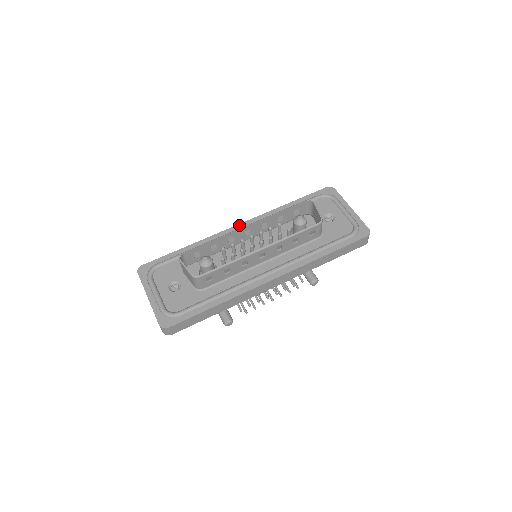
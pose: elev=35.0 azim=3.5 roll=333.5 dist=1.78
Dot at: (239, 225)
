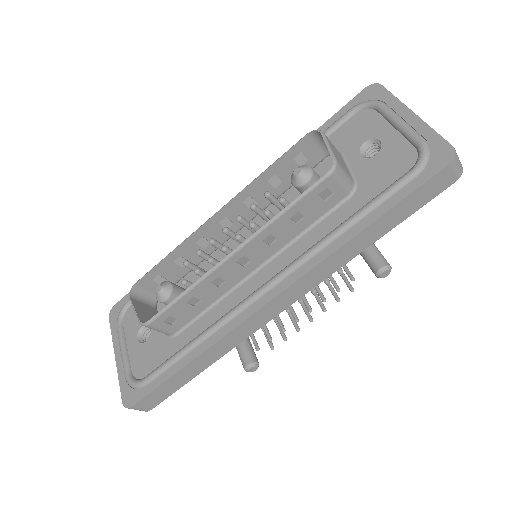
Dot at: occluded
